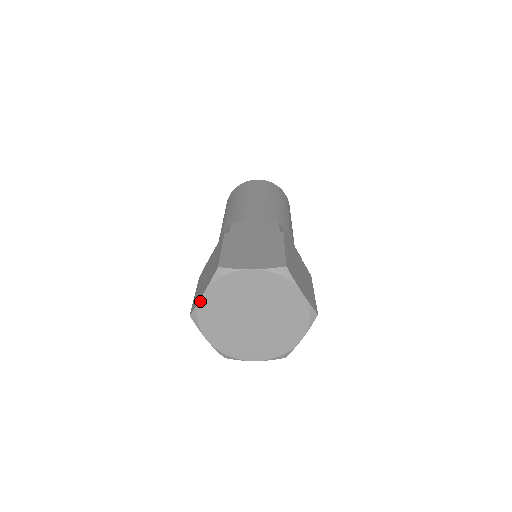
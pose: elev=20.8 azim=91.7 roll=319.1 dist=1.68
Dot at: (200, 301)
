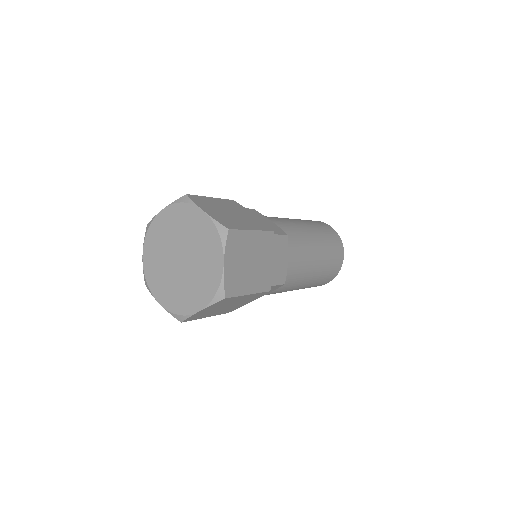
Dot at: (143, 262)
